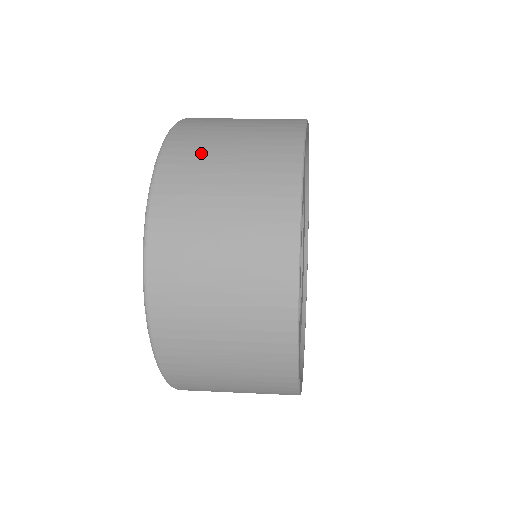
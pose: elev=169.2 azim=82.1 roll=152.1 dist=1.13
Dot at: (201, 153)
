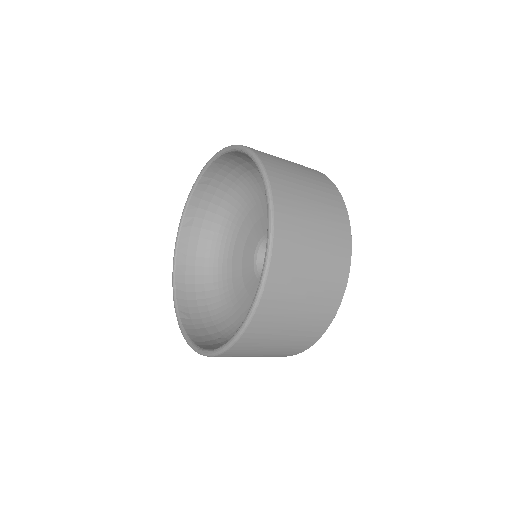
Dot at: occluded
